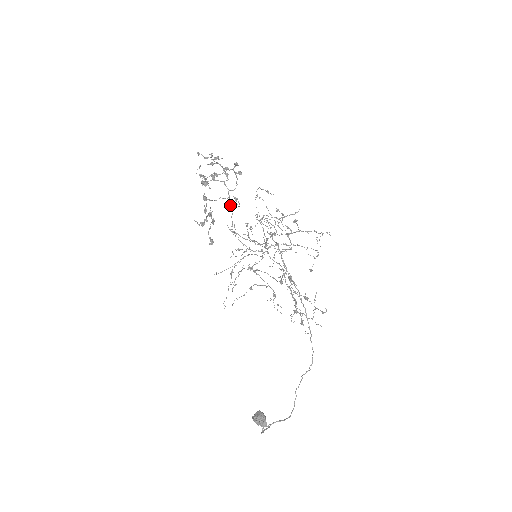
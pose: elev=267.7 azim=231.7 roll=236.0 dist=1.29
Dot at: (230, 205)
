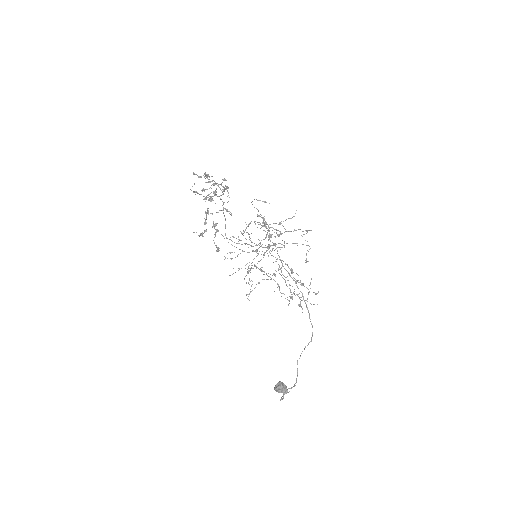
Dot at: (224, 216)
